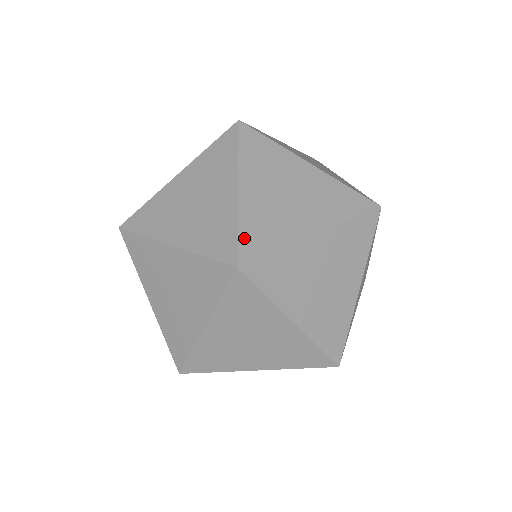
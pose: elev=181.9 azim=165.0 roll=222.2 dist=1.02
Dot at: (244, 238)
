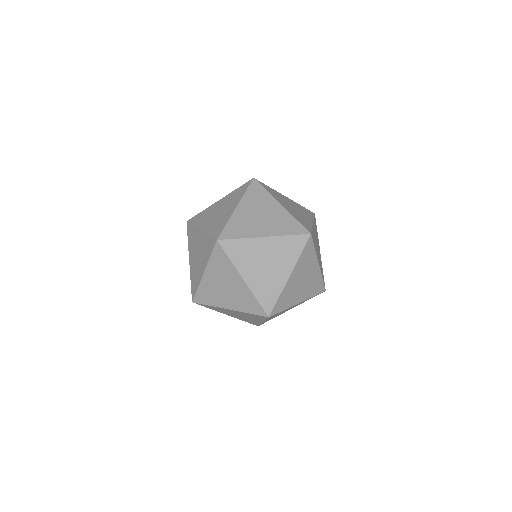
Dot at: (302, 223)
